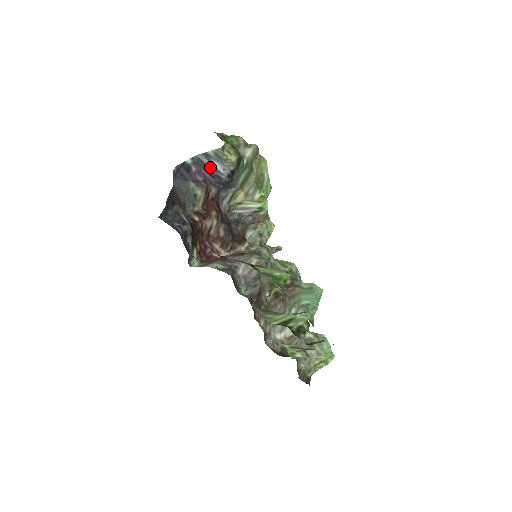
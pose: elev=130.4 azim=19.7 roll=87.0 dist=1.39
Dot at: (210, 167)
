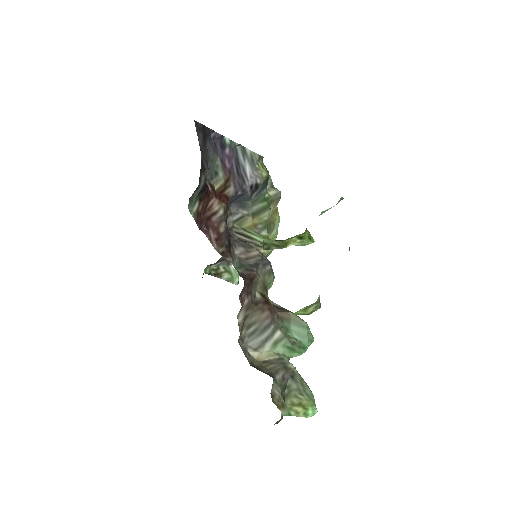
Dot at: (241, 163)
